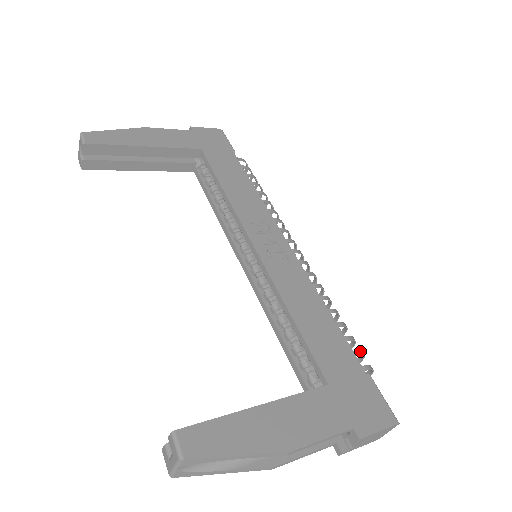
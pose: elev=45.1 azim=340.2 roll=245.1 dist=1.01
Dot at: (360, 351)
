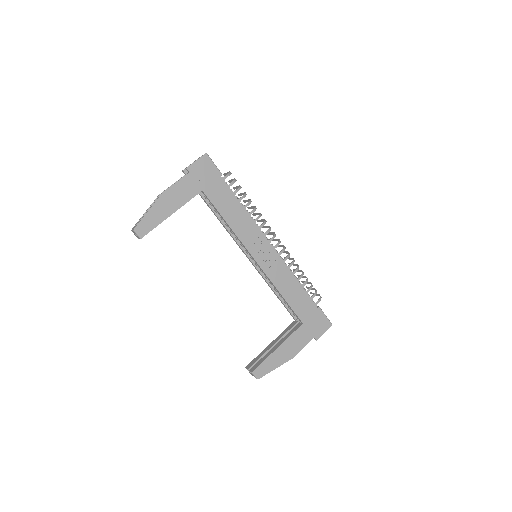
Dot at: (315, 294)
